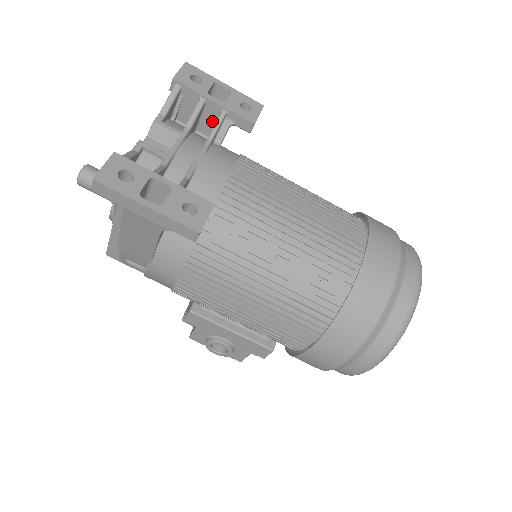
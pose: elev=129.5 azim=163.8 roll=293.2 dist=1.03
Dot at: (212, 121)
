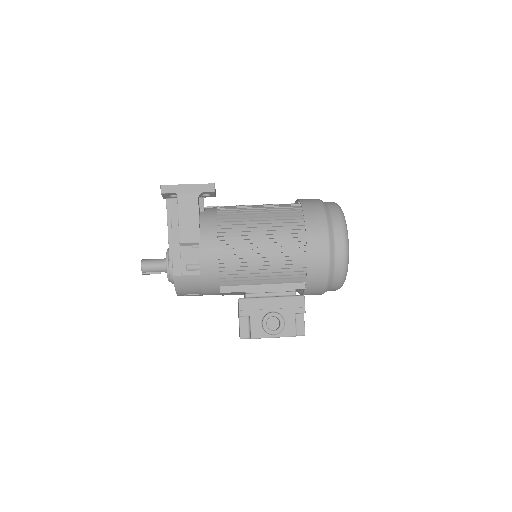
Dot at: occluded
